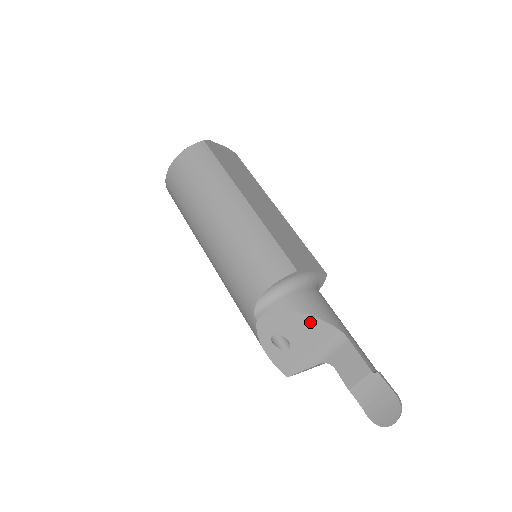
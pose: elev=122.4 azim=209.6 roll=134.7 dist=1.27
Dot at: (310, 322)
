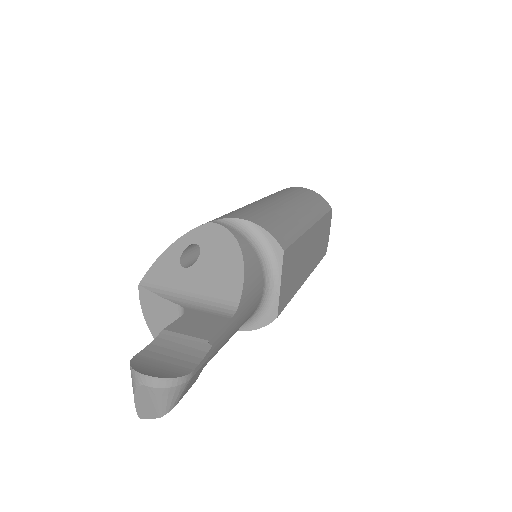
Dot at: (234, 270)
